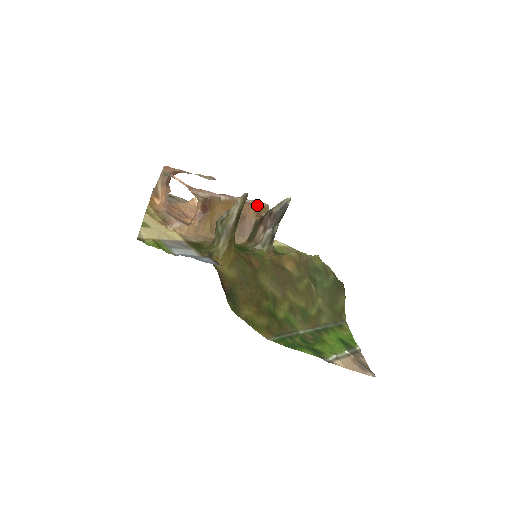
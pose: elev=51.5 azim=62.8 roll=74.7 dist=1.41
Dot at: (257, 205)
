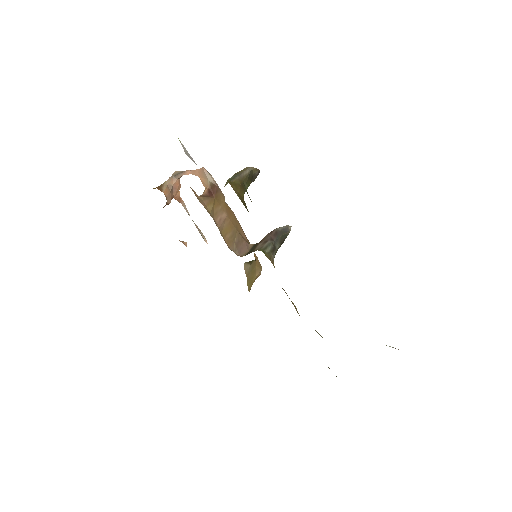
Dot at: occluded
